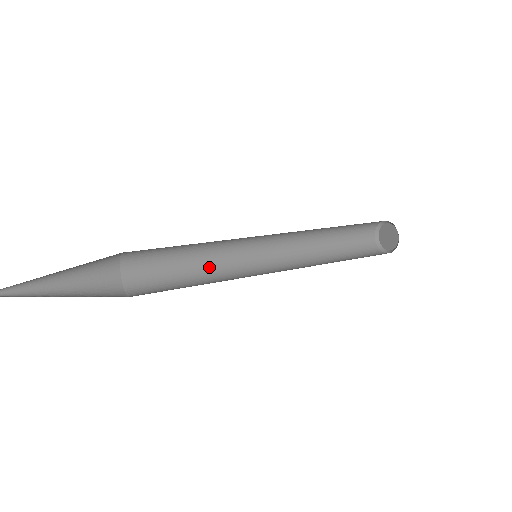
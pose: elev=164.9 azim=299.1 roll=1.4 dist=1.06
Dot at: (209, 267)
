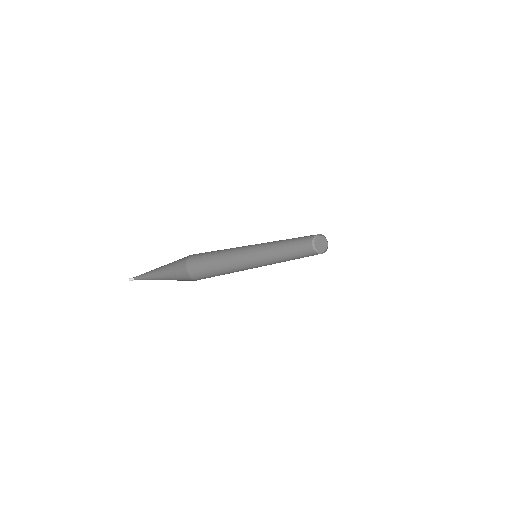
Dot at: (235, 271)
